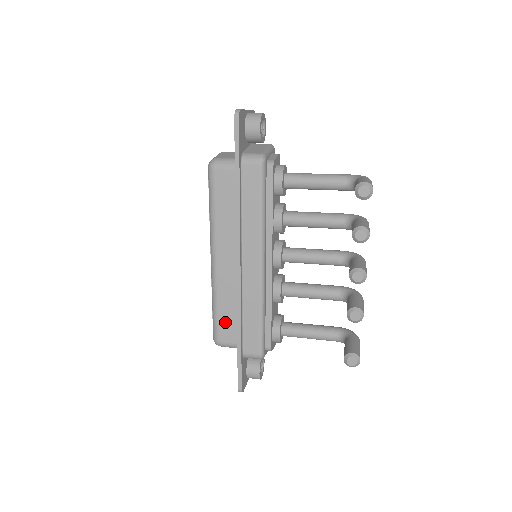
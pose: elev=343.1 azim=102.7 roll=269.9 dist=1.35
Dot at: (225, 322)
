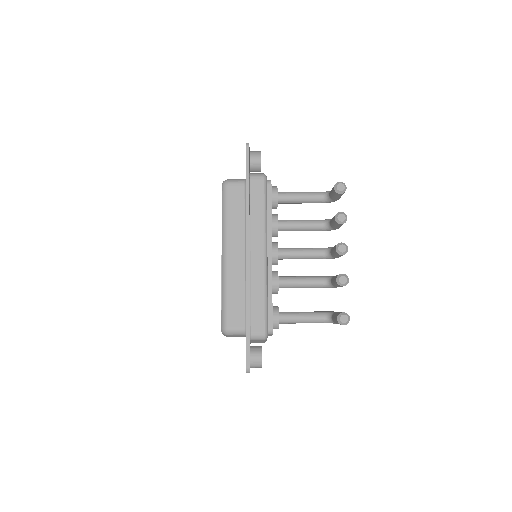
Dot at: (233, 309)
